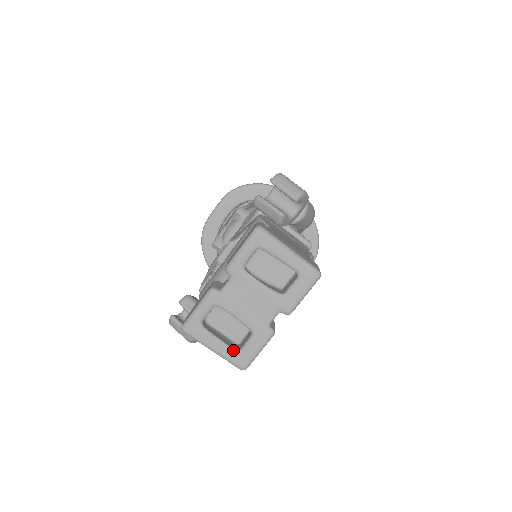
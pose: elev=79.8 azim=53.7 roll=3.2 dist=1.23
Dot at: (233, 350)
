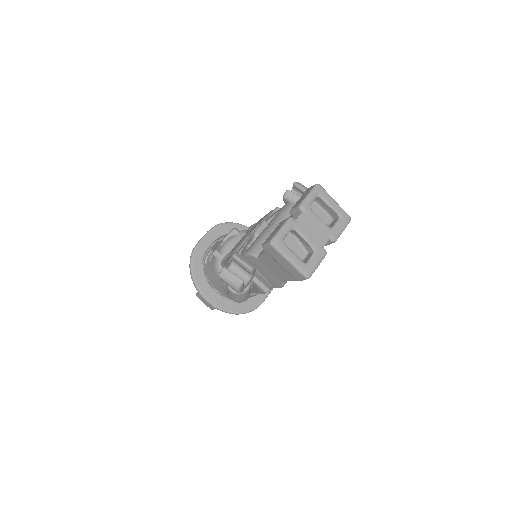
Dot at: (302, 262)
